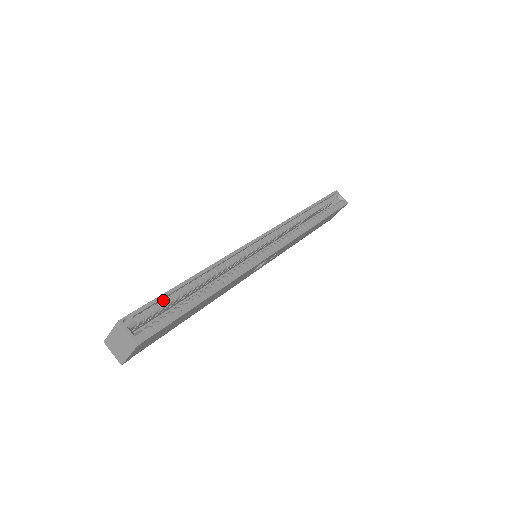
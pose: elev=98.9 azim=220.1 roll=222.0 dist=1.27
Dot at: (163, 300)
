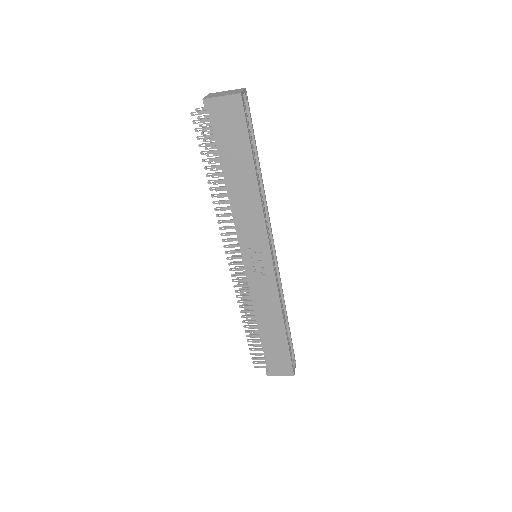
Dot at: occluded
